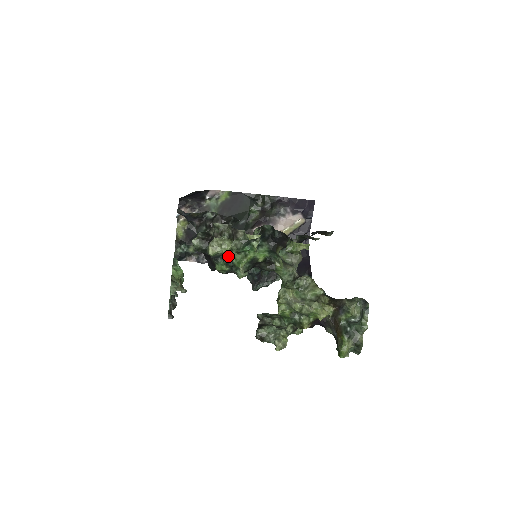
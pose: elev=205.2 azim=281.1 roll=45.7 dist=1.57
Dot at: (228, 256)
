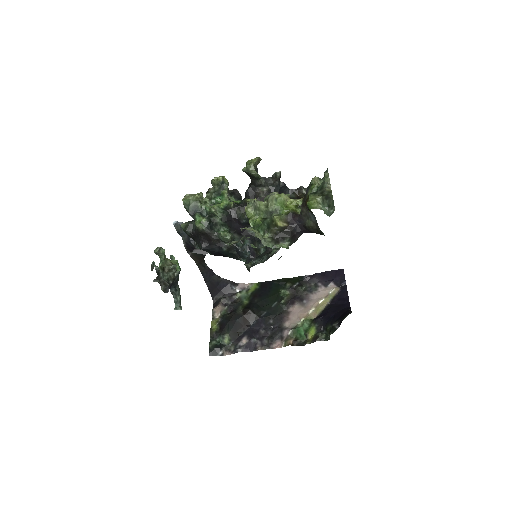
Dot at: (205, 213)
